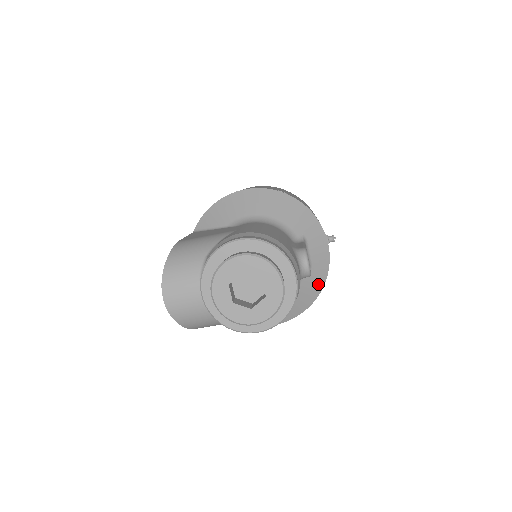
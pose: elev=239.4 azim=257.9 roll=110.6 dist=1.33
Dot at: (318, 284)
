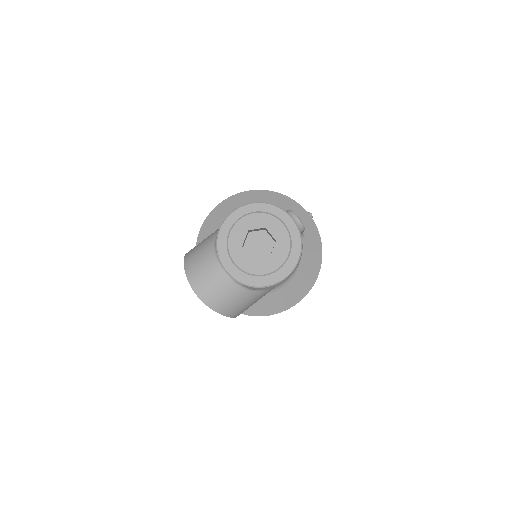
Dot at: (317, 247)
